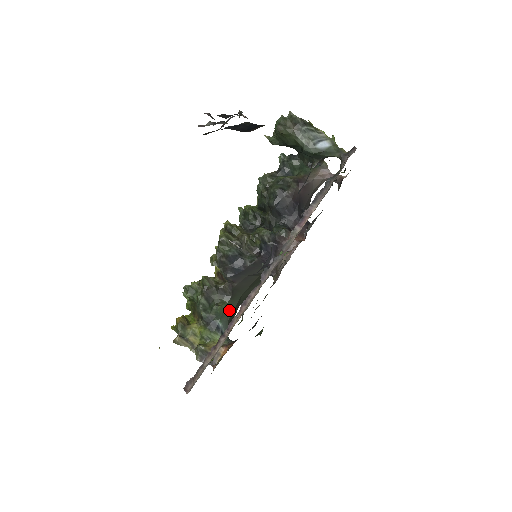
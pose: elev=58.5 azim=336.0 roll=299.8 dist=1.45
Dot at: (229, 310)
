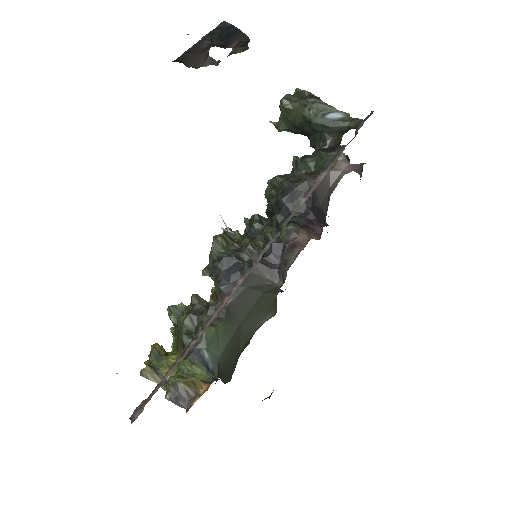
Dot at: (221, 339)
